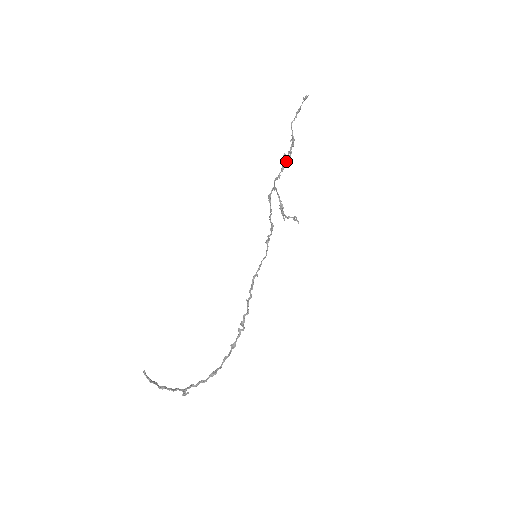
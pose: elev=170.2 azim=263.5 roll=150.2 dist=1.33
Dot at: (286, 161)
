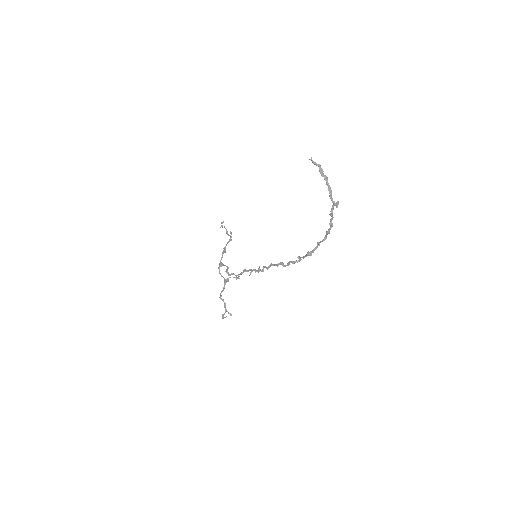
Dot at: (227, 242)
